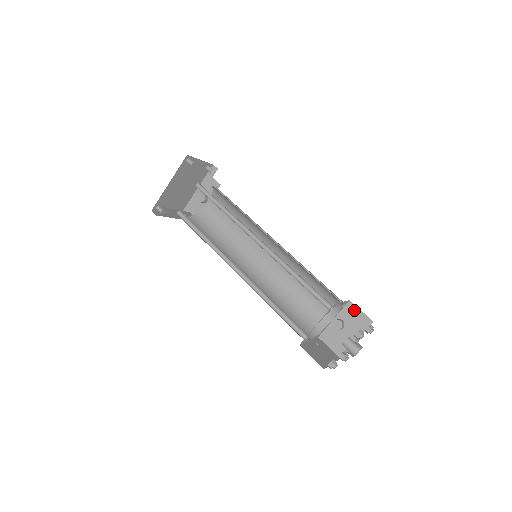
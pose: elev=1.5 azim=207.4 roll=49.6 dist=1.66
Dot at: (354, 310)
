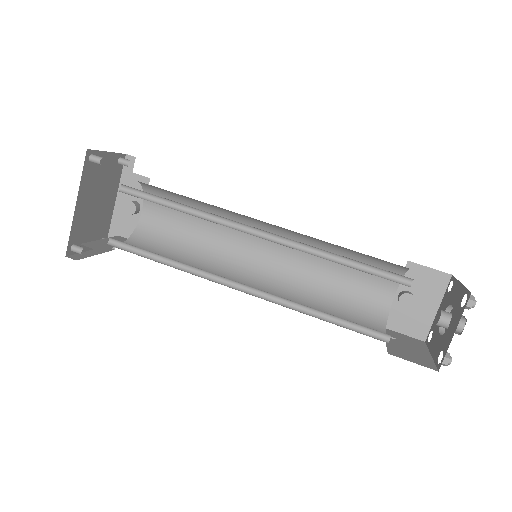
Dot at: (419, 271)
